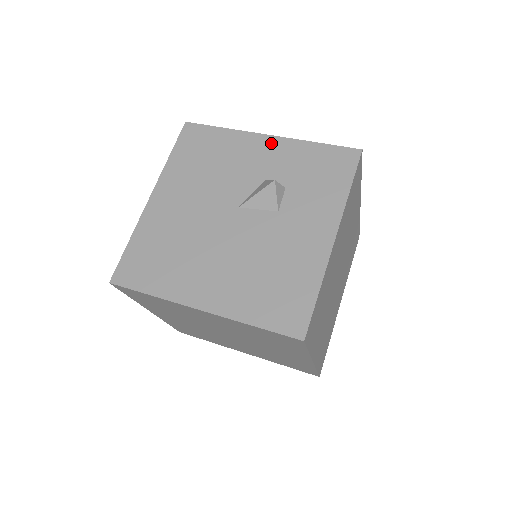
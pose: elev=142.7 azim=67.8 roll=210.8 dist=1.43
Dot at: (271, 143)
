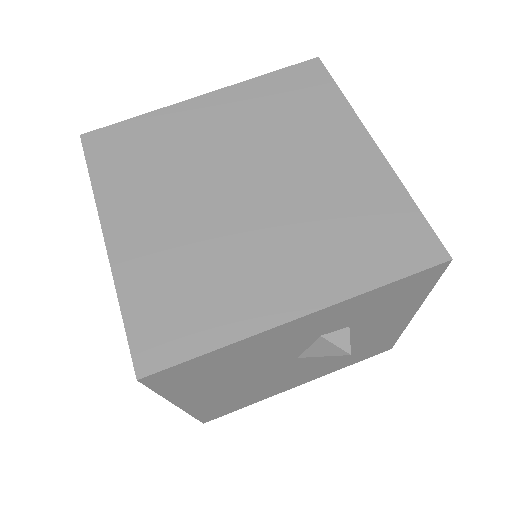
Dot at: (310, 320)
